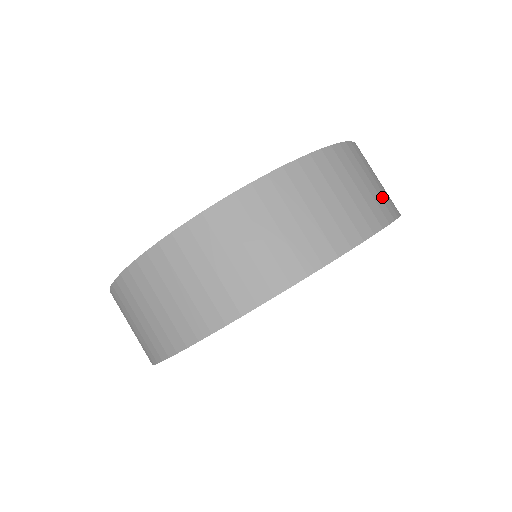
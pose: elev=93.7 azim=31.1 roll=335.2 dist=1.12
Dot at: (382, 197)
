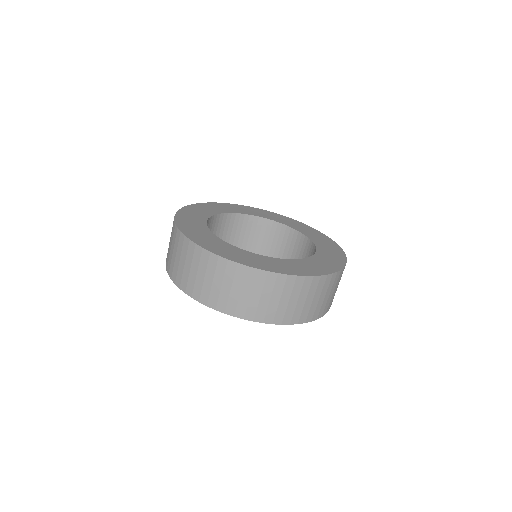
Dot at: (297, 311)
